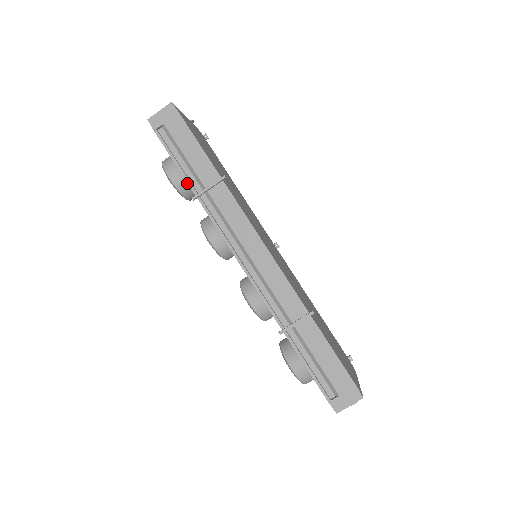
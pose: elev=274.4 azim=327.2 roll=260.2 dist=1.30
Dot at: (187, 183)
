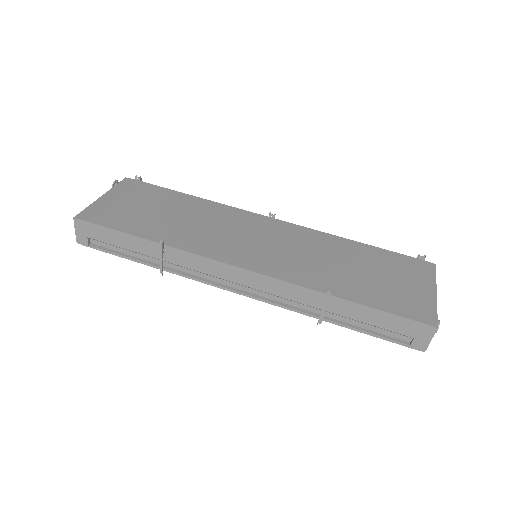
Dot at: occluded
